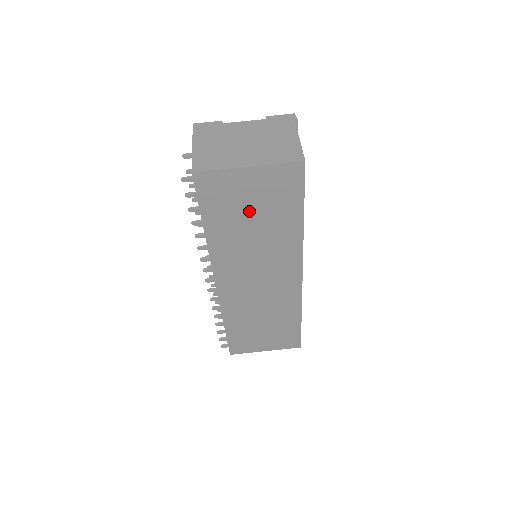
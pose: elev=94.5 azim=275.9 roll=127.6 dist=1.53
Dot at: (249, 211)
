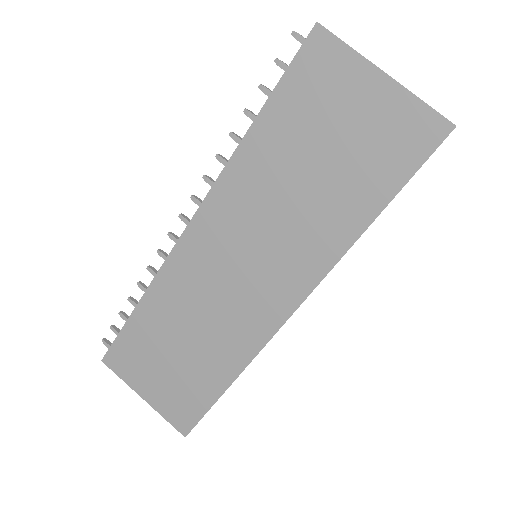
Dot at: (325, 145)
